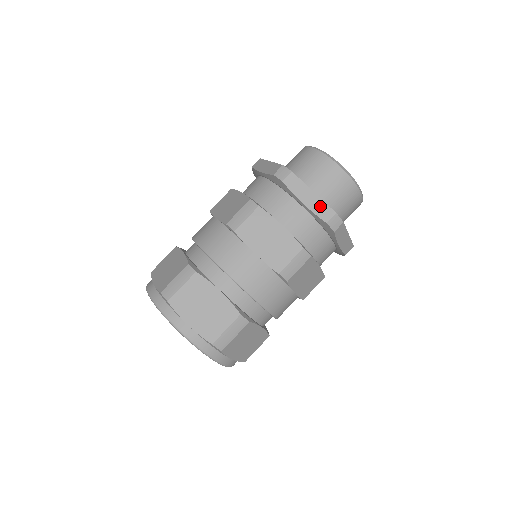
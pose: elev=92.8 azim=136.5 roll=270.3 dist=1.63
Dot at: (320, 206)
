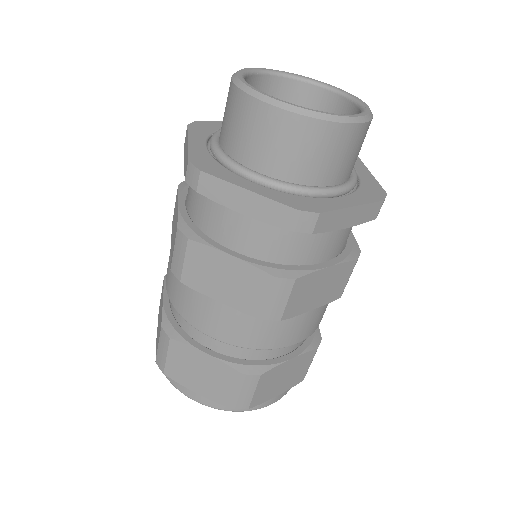
Dot at: (267, 208)
